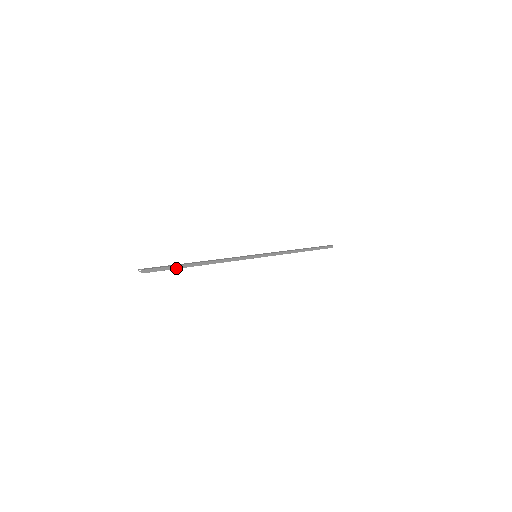
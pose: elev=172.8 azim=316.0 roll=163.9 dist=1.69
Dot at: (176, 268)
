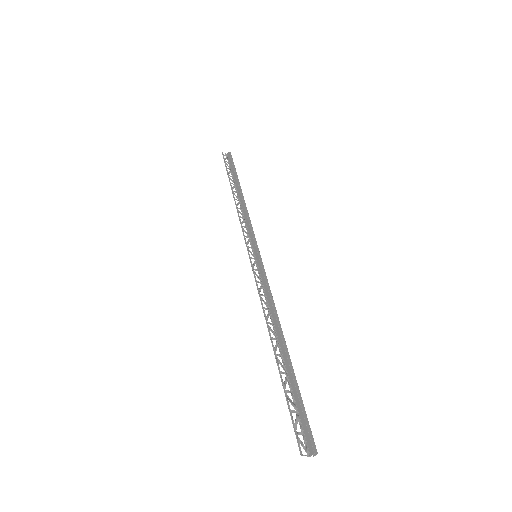
Dot at: (296, 391)
